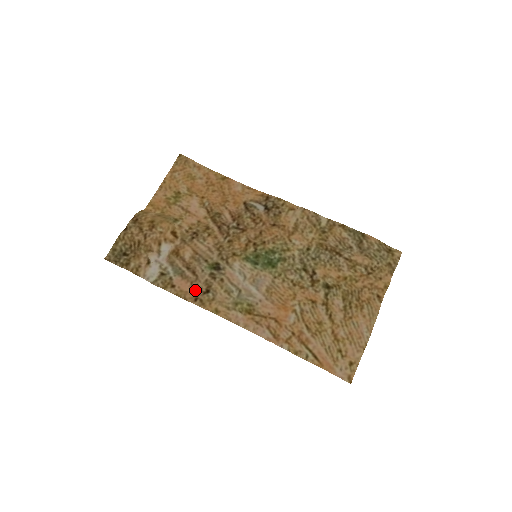
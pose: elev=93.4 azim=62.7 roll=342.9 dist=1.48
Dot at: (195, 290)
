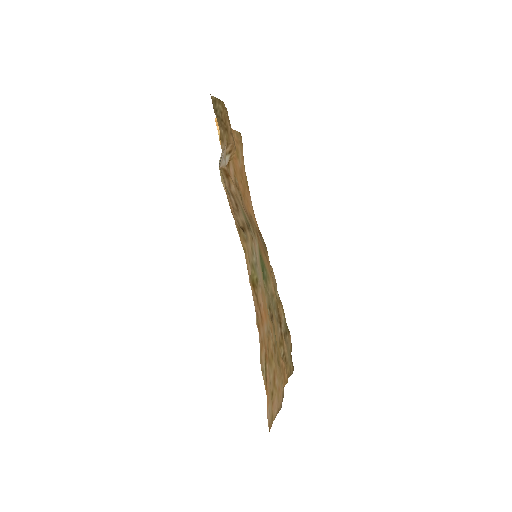
Dot at: (235, 216)
